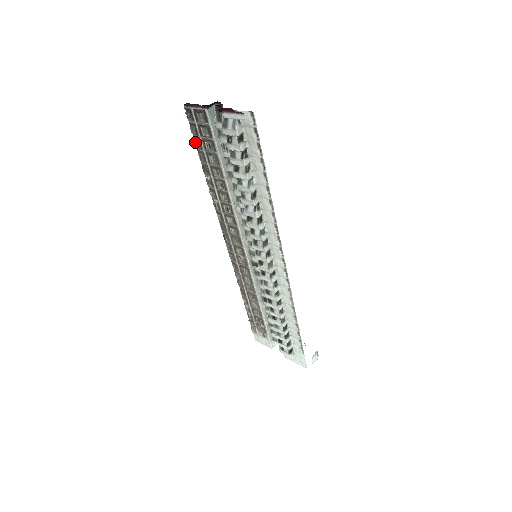
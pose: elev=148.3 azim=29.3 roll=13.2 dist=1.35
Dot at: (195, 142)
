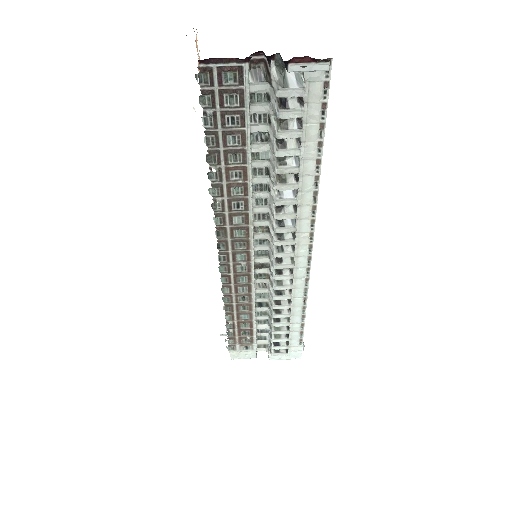
Dot at: (203, 119)
